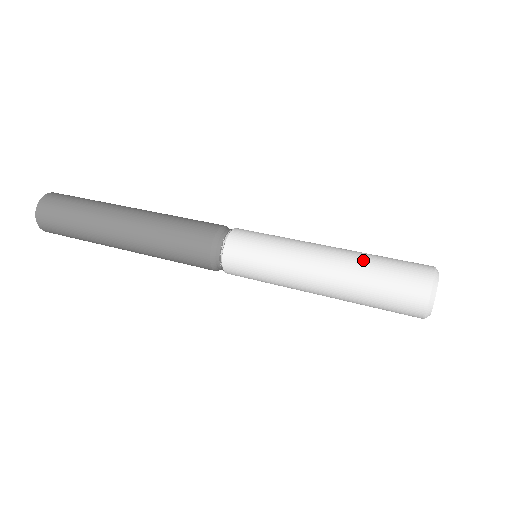
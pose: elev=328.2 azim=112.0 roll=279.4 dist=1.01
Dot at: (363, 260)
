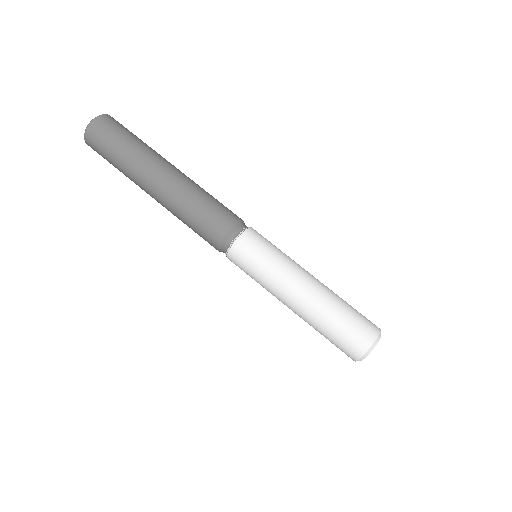
Dot at: (316, 324)
